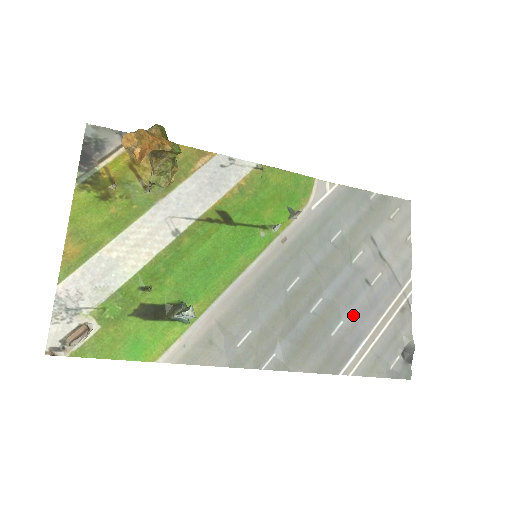
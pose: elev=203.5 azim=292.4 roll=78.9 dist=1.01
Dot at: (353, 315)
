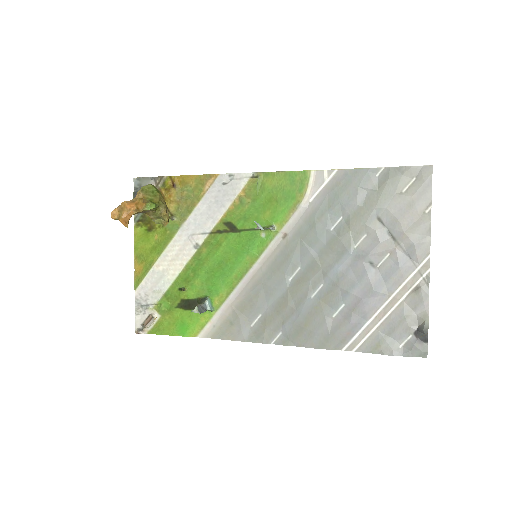
Dot at: (355, 298)
